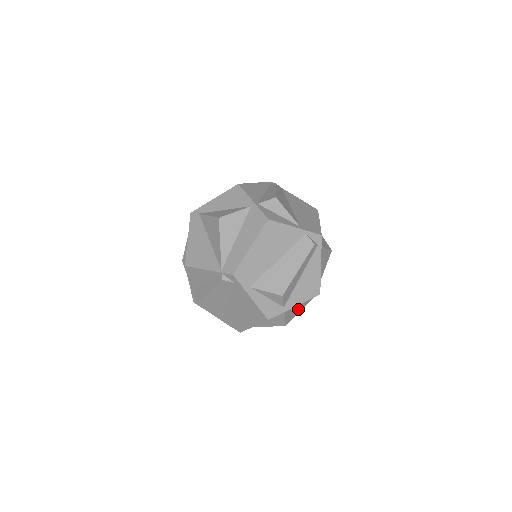
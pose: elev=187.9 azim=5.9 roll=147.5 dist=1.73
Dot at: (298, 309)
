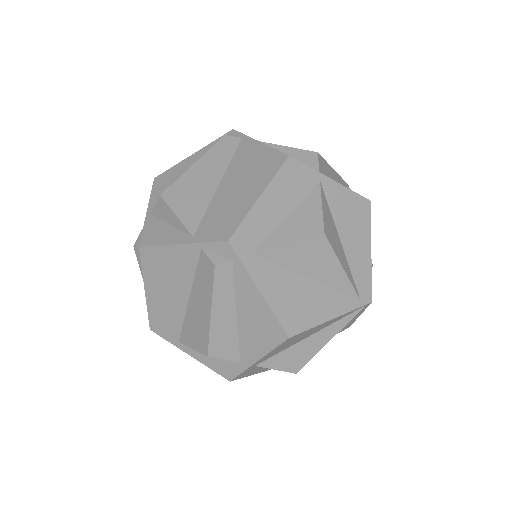
Dot at: (314, 343)
